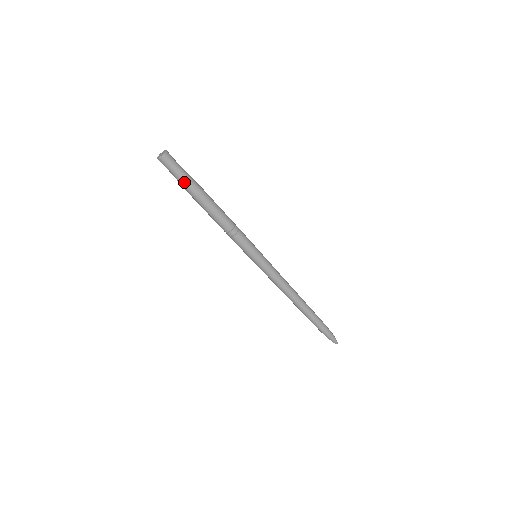
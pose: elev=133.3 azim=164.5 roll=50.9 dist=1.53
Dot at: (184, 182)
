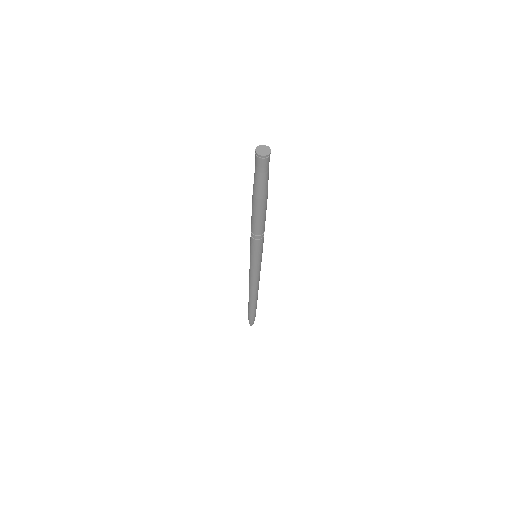
Dot at: (265, 184)
